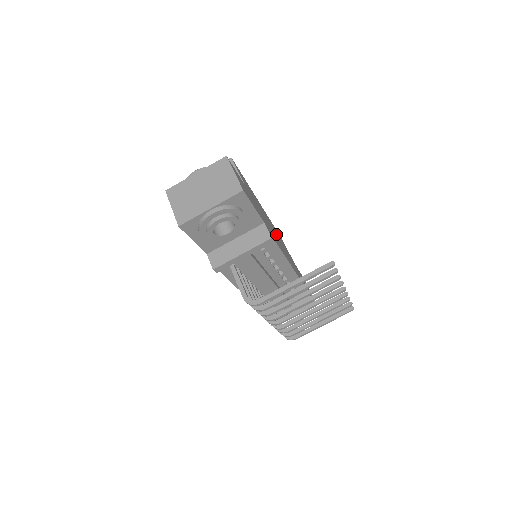
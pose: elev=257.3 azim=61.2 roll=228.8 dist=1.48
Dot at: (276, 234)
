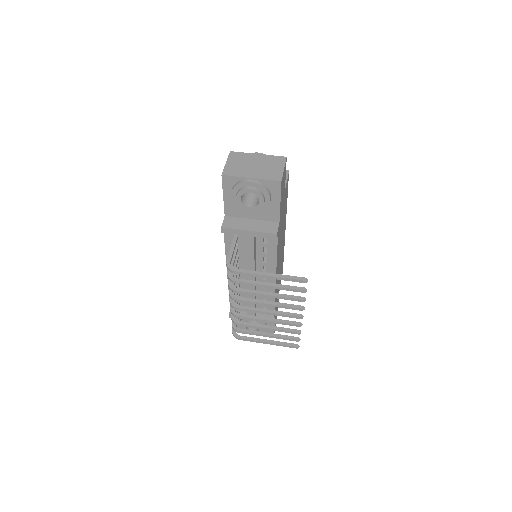
Dot at: (281, 254)
